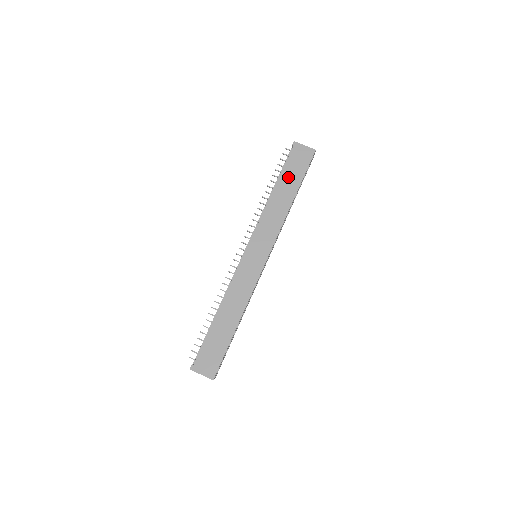
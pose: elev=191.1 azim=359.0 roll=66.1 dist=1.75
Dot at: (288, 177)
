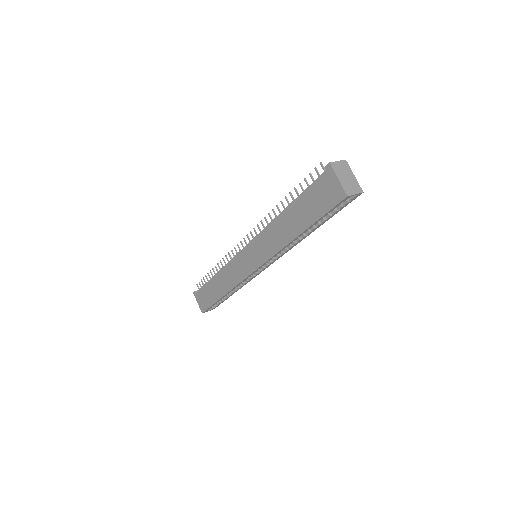
Dot at: (303, 206)
